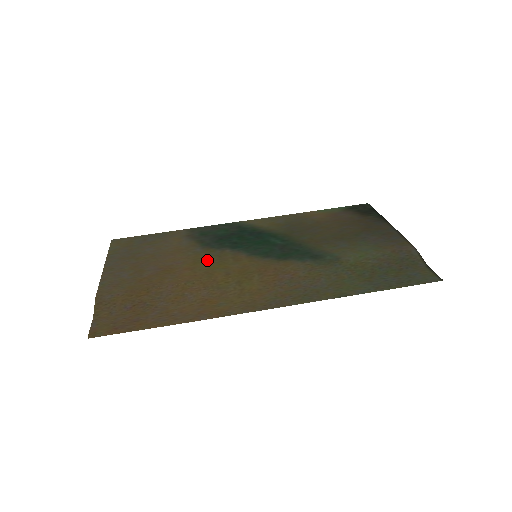
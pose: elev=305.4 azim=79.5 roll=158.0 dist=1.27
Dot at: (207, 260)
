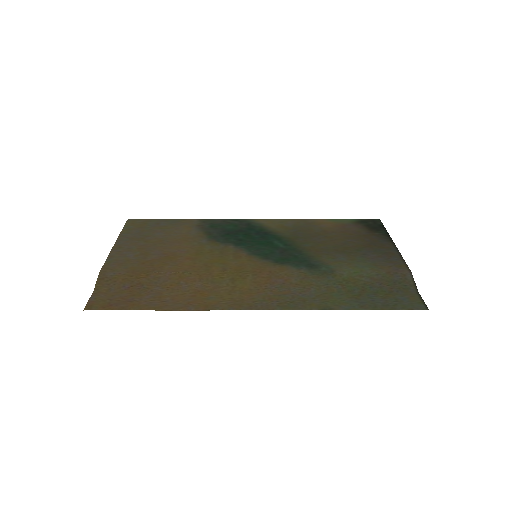
Dot at: (209, 253)
